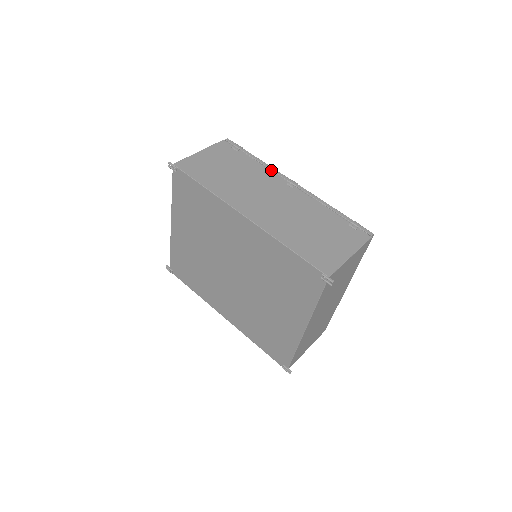
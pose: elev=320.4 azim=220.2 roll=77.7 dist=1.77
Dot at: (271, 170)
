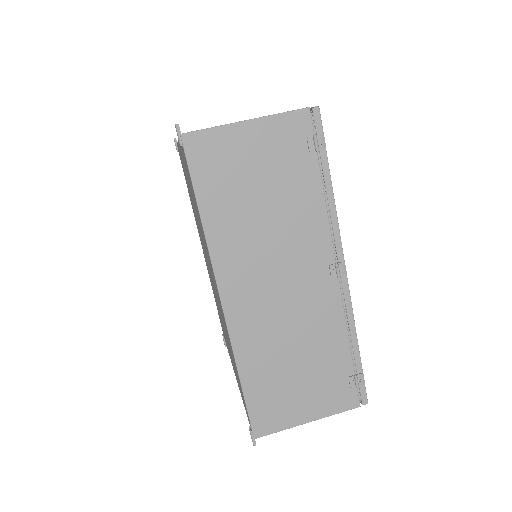
Dot at: (331, 223)
